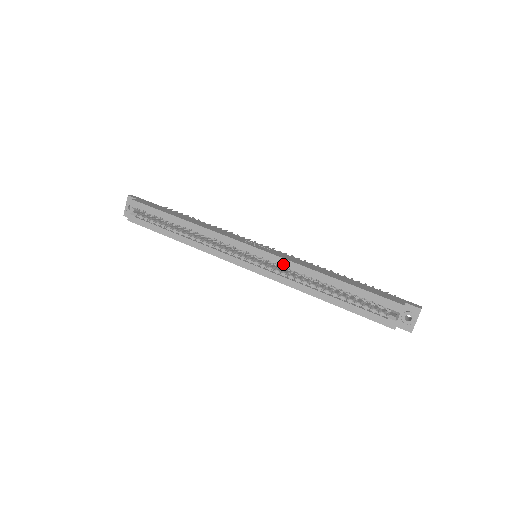
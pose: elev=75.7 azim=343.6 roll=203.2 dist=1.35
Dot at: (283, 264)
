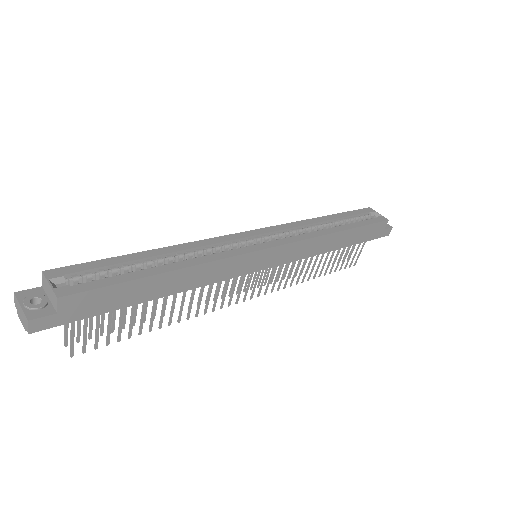
Dot at: (288, 227)
